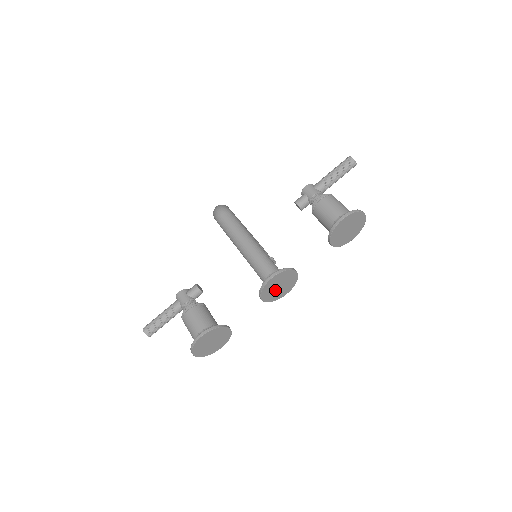
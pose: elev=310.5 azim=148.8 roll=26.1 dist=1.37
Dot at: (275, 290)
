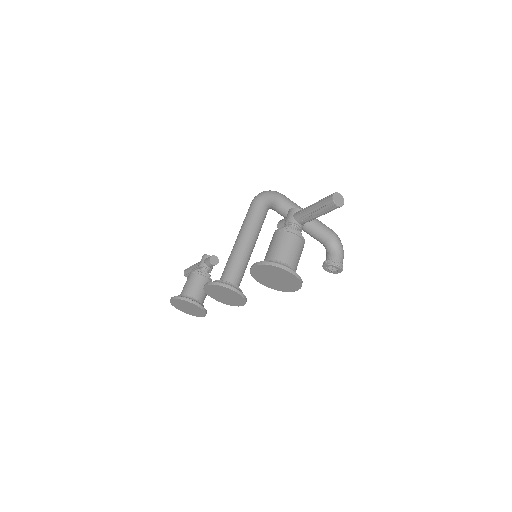
Dot at: (222, 297)
